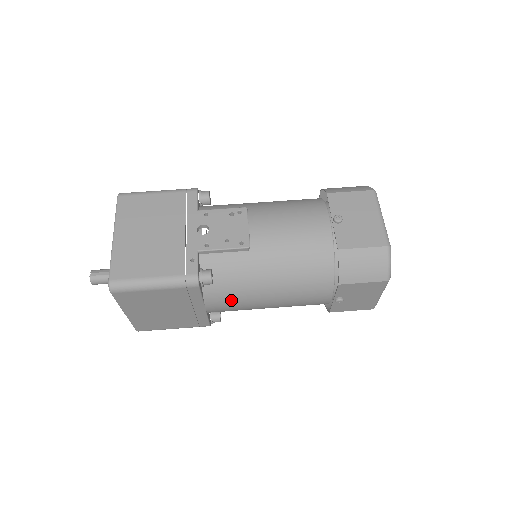
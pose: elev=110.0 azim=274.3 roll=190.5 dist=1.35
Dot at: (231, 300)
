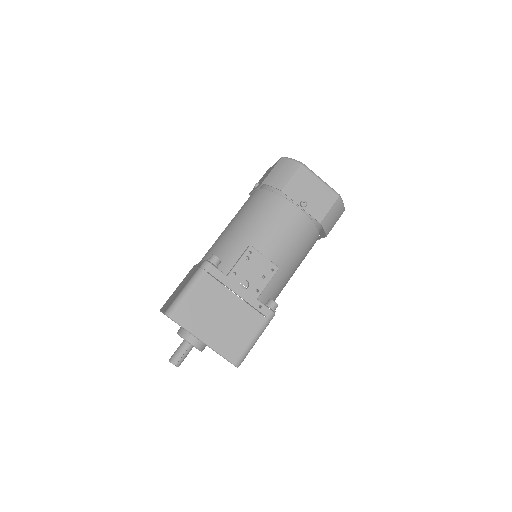
Dot at: occluded
